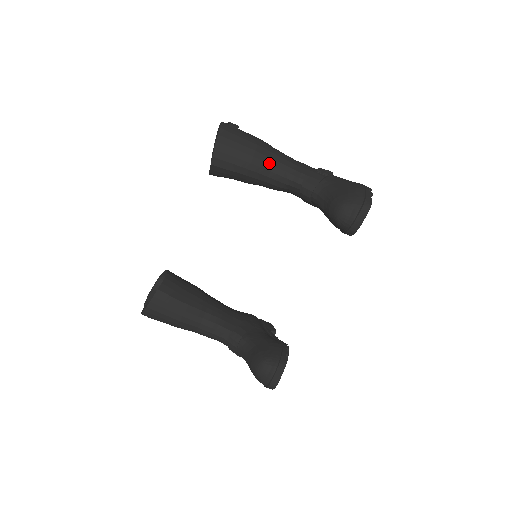
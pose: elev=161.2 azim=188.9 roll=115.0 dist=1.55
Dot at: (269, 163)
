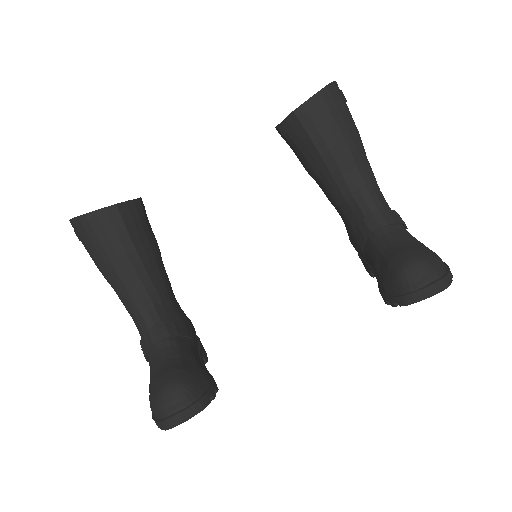
Dot at: (355, 161)
